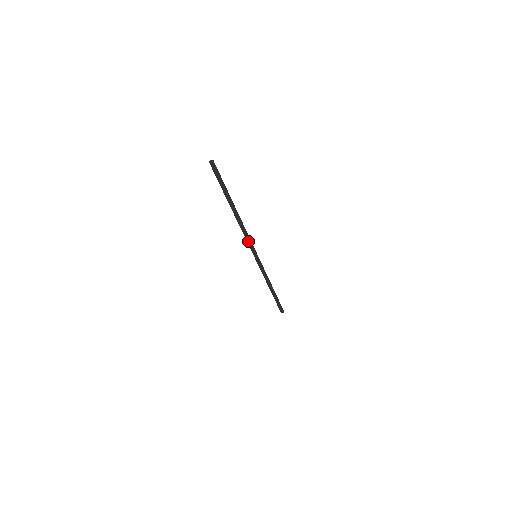
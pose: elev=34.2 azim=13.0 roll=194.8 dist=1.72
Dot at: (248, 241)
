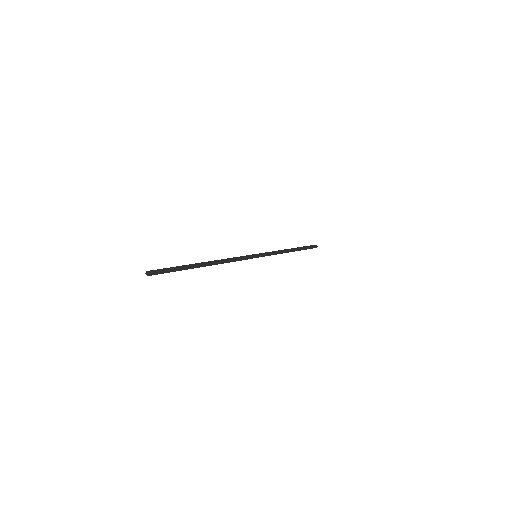
Dot at: (238, 259)
